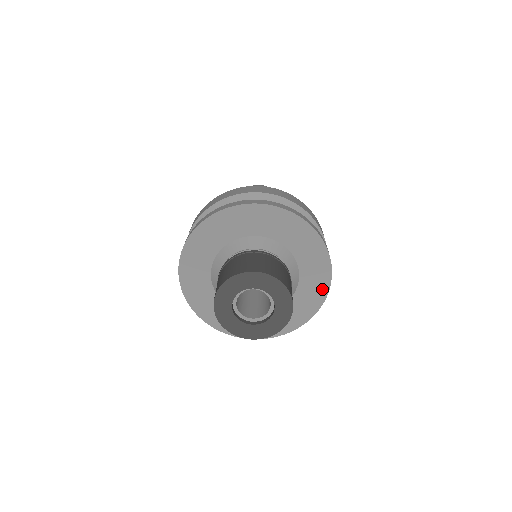
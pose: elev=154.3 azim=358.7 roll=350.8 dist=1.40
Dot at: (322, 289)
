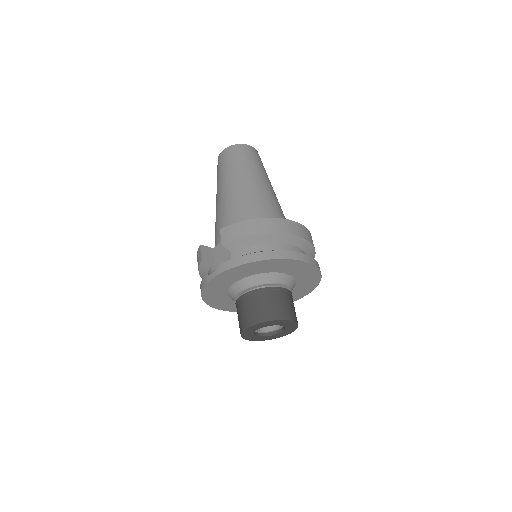
Dot at: (297, 297)
